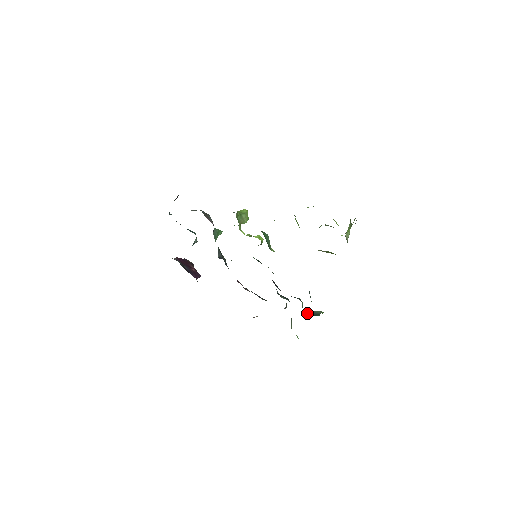
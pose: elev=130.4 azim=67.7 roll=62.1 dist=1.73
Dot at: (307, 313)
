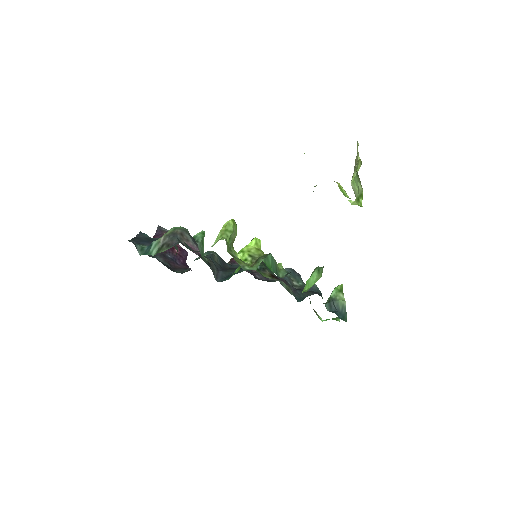
Dot at: (330, 308)
